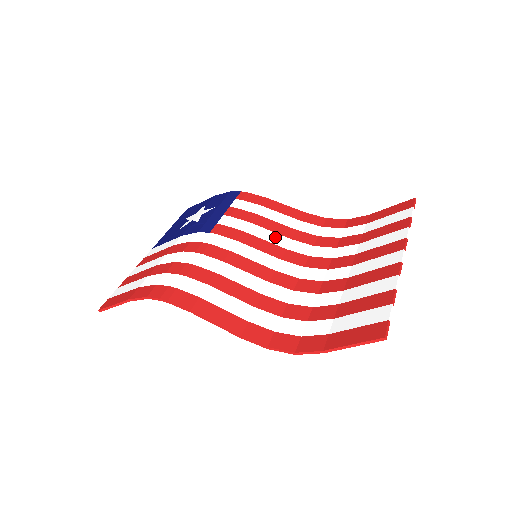
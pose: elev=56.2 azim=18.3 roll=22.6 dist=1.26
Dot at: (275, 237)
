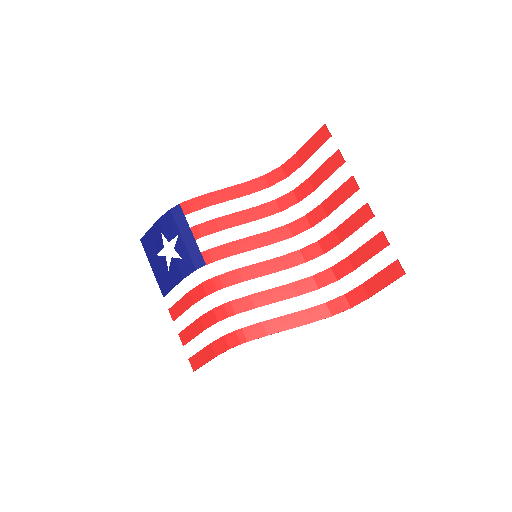
Dot at: (250, 228)
